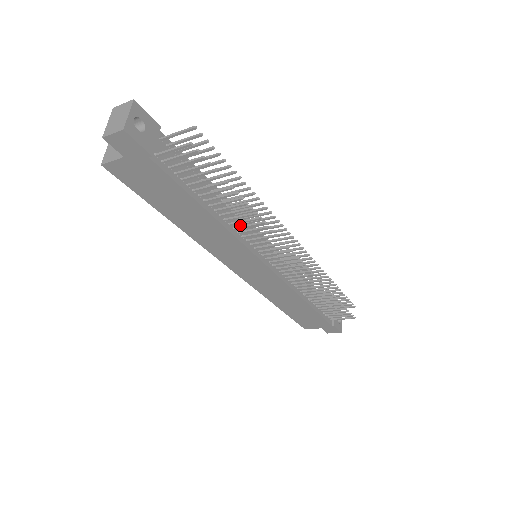
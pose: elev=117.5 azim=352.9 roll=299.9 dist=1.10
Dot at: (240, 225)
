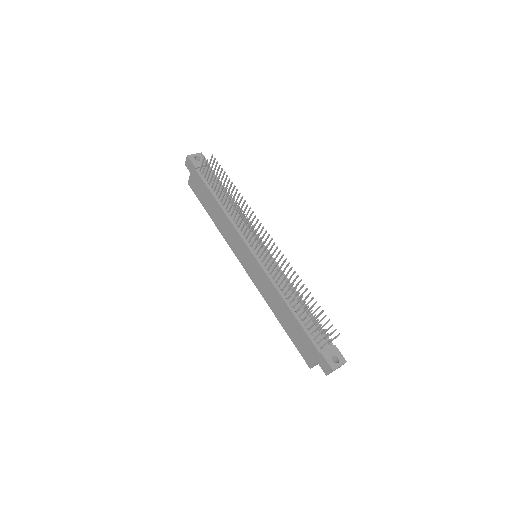
Dot at: occluded
